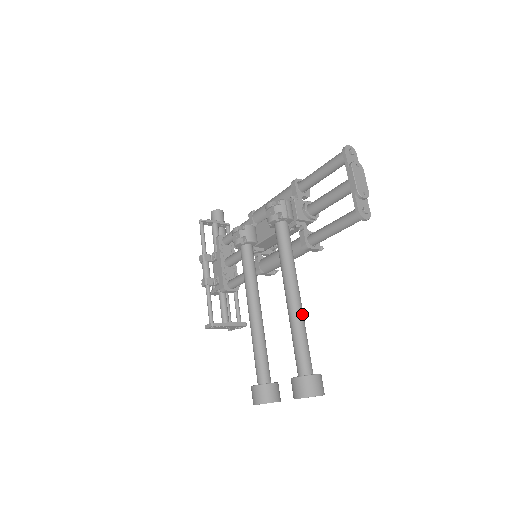
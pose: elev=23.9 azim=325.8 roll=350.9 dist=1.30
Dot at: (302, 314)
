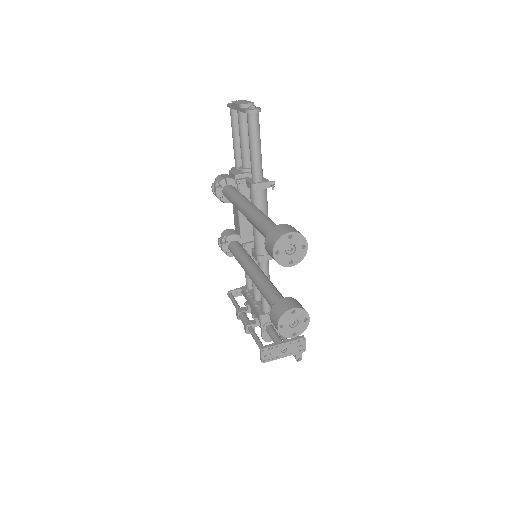
Dot at: (259, 211)
